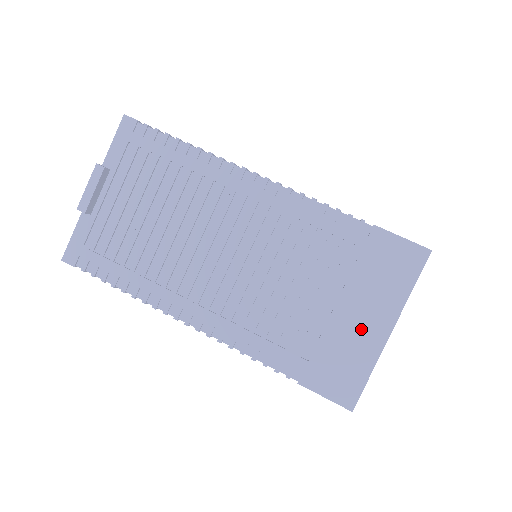
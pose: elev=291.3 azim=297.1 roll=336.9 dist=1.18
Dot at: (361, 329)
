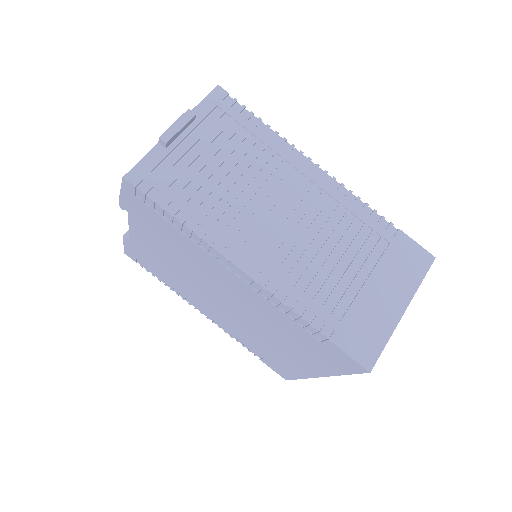
Dot at: (383, 304)
